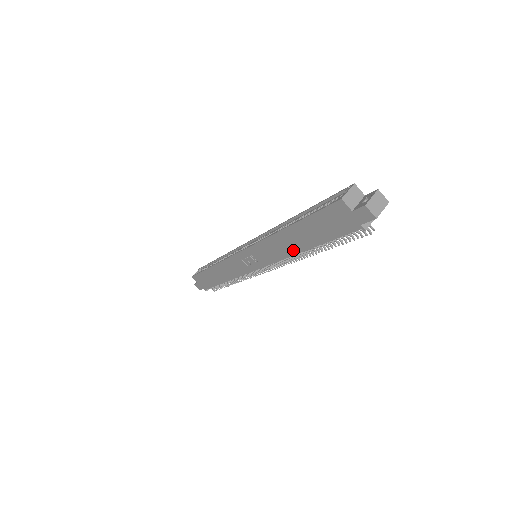
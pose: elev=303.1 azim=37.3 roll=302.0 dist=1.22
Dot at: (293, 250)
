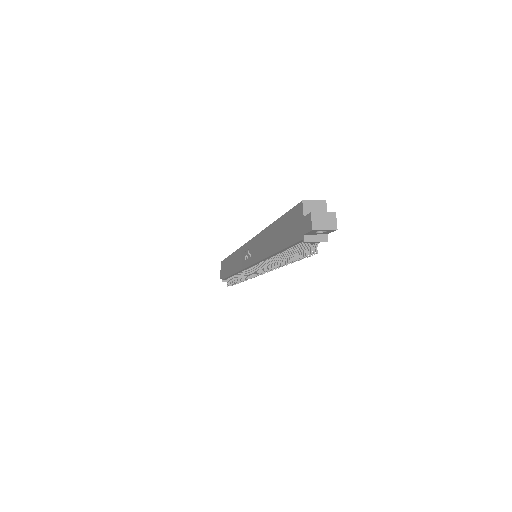
Dot at: (268, 251)
